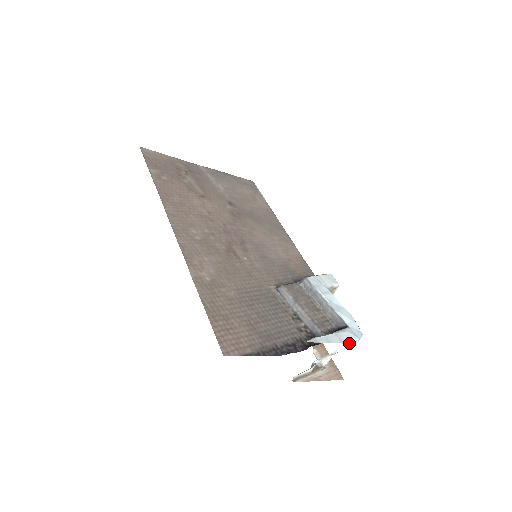
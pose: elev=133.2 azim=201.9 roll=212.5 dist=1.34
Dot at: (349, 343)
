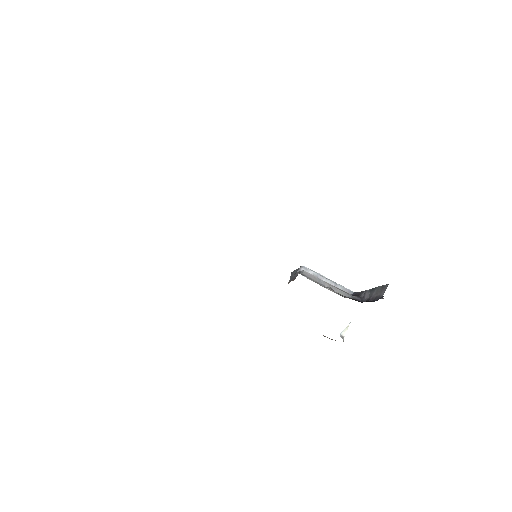
Dot at: occluded
